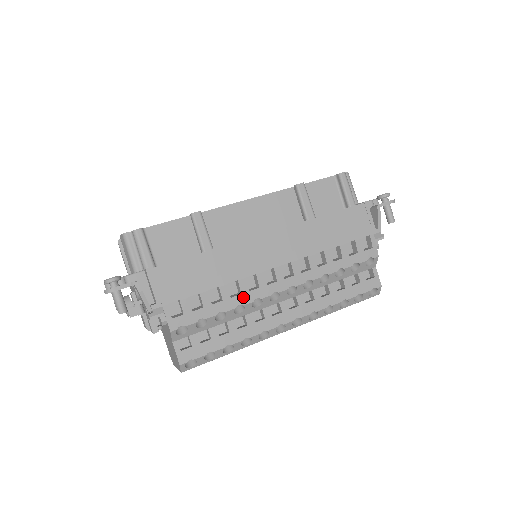
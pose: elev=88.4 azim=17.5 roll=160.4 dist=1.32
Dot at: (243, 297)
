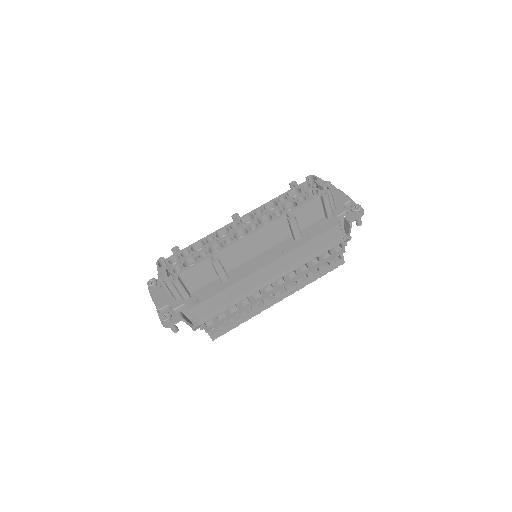
Dot at: (251, 303)
